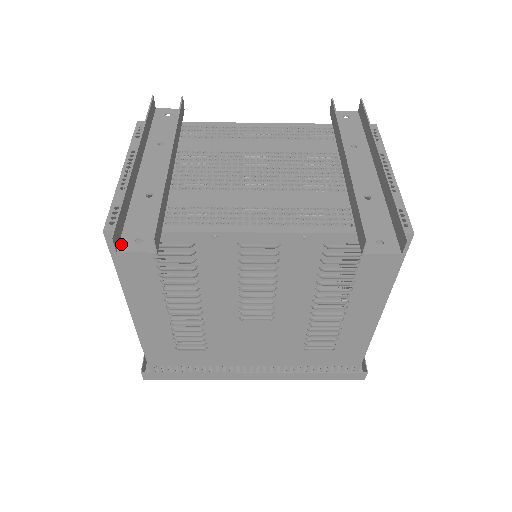
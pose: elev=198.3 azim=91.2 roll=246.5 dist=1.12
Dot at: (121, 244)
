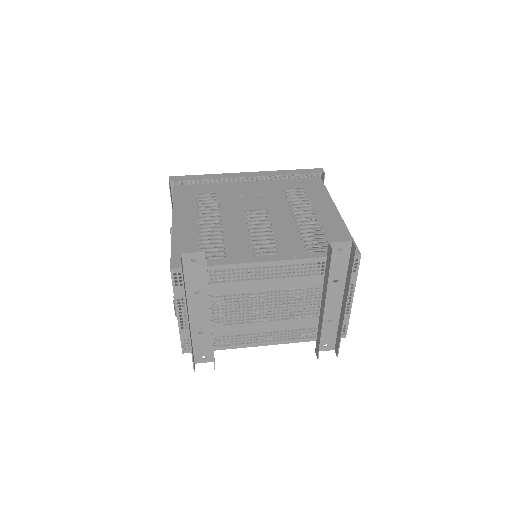
Dot at: (195, 360)
